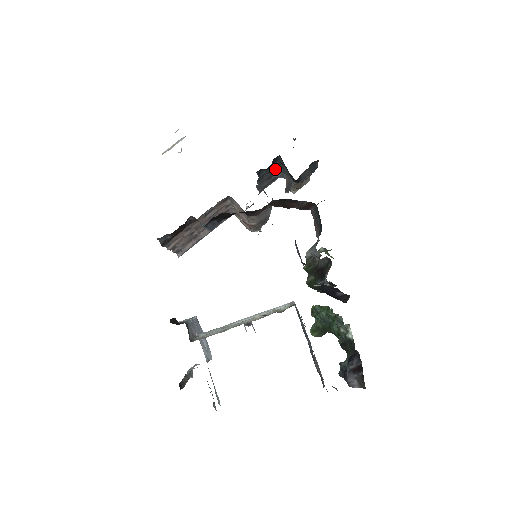
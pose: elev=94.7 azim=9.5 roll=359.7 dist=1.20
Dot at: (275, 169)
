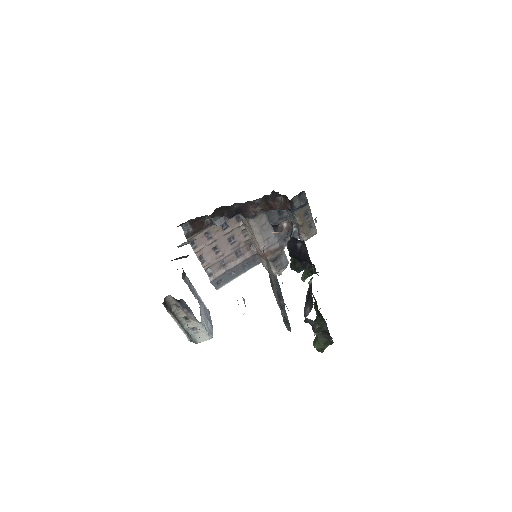
Dot at: (283, 214)
